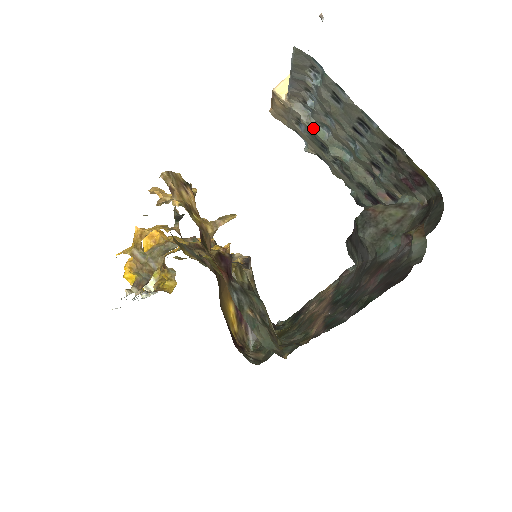
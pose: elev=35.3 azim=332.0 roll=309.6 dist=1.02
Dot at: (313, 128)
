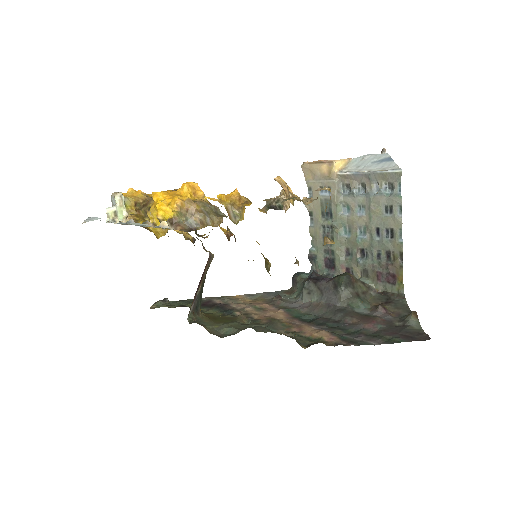
Dot at: (338, 202)
